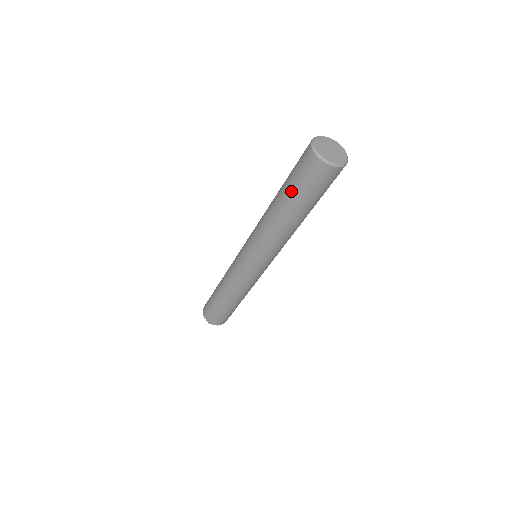
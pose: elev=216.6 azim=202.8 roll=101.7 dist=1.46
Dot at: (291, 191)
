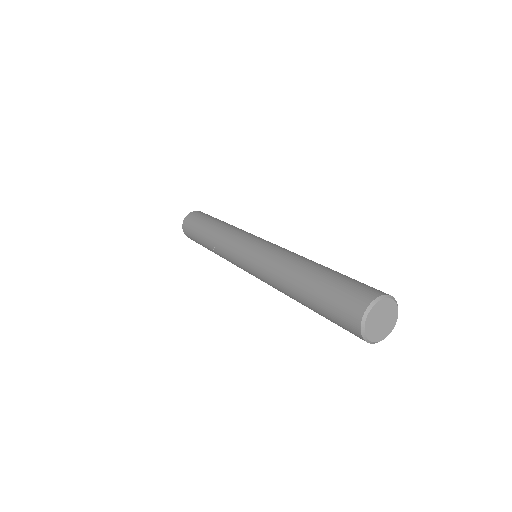
Dot at: occluded
